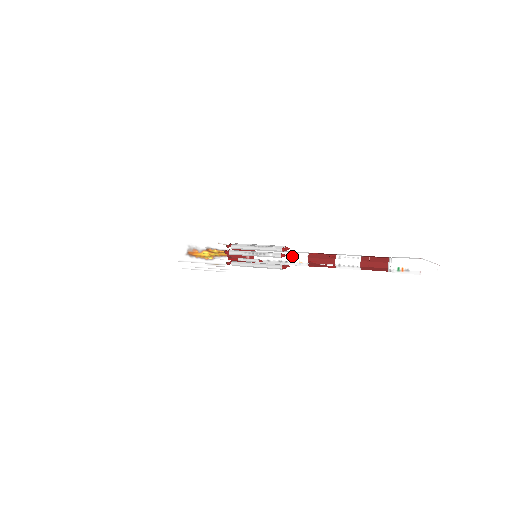
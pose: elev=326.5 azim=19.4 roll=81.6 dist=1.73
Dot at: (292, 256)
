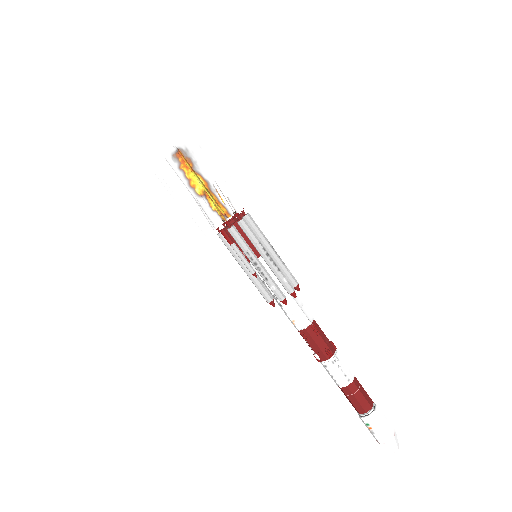
Dot at: (293, 309)
